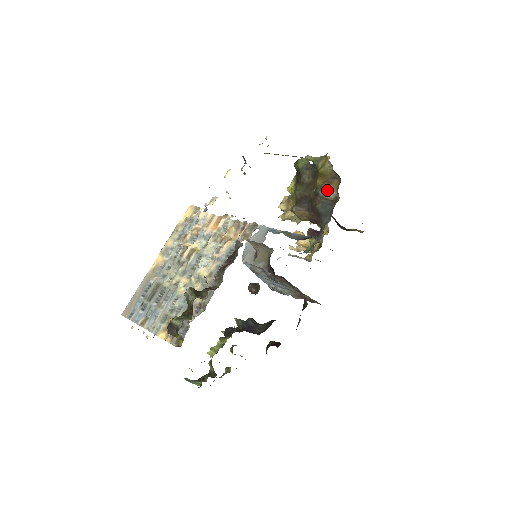
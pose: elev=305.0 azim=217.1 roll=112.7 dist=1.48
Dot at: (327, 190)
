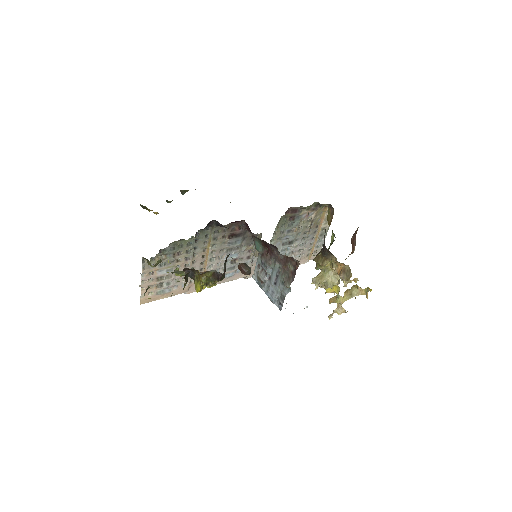
Dot at: occluded
